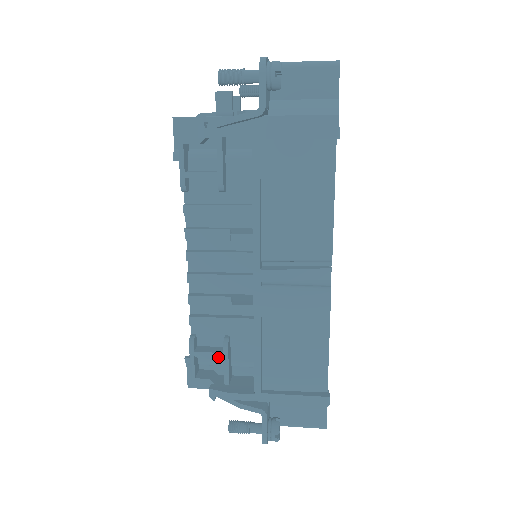
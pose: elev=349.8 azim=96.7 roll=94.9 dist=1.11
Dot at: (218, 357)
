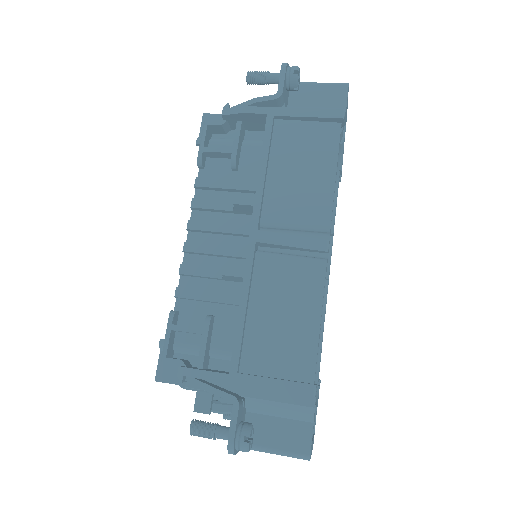
Dot at: (197, 333)
